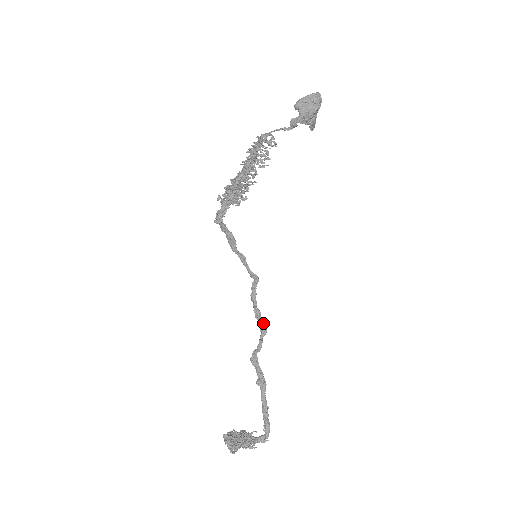
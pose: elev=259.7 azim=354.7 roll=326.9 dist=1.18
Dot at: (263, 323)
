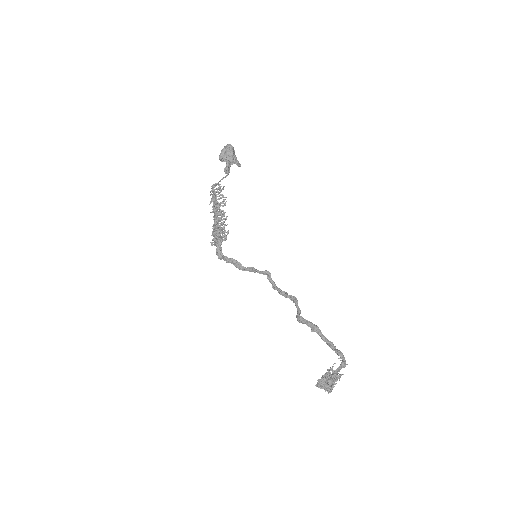
Dot at: (291, 296)
